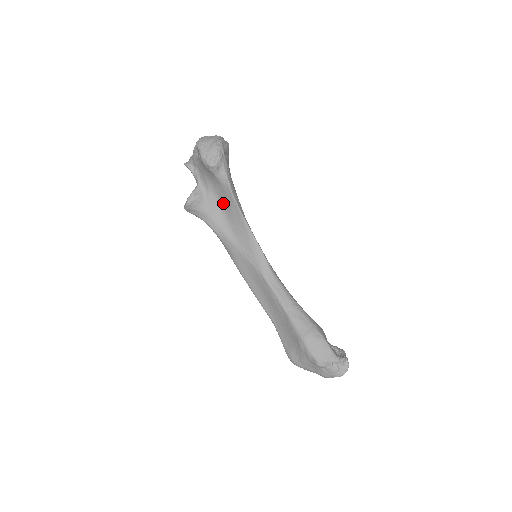
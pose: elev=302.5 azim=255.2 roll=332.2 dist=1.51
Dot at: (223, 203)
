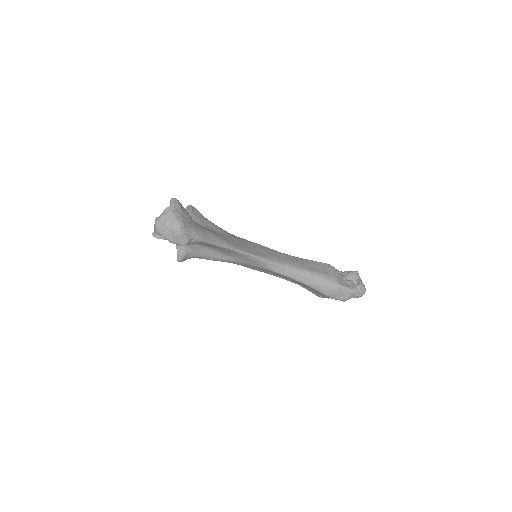
Dot at: (207, 246)
